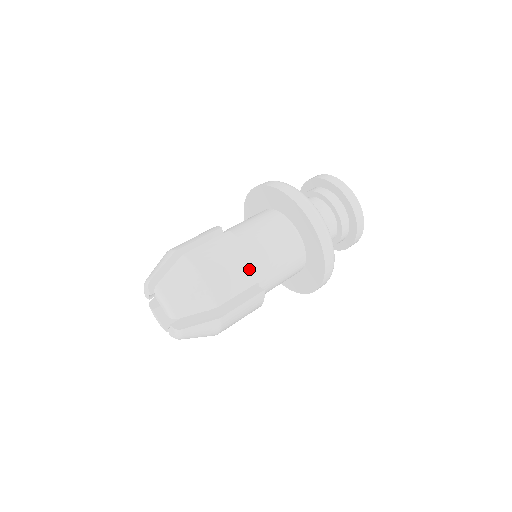
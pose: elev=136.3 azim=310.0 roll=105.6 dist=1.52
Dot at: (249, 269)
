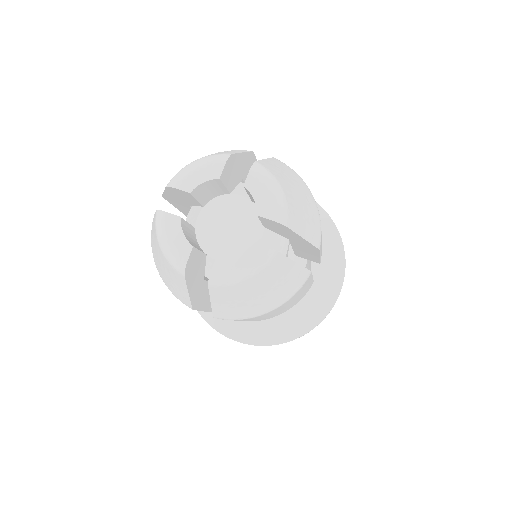
Dot at: occluded
